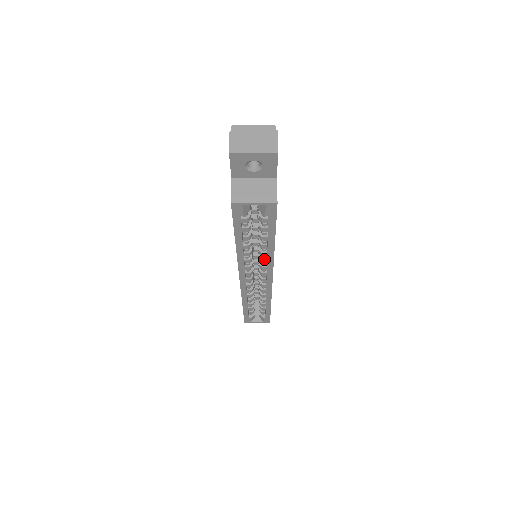
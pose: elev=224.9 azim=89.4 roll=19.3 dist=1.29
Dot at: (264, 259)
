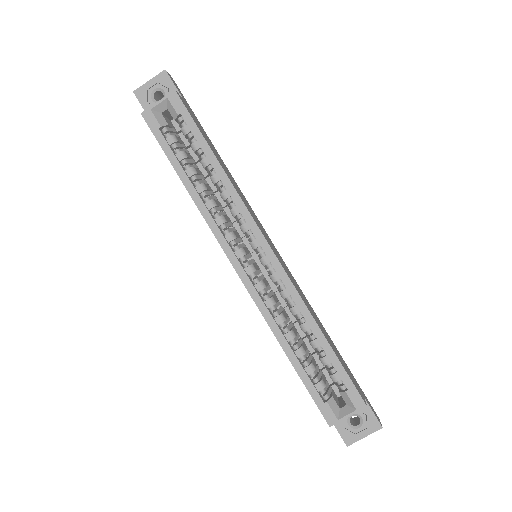
Dot at: (234, 207)
